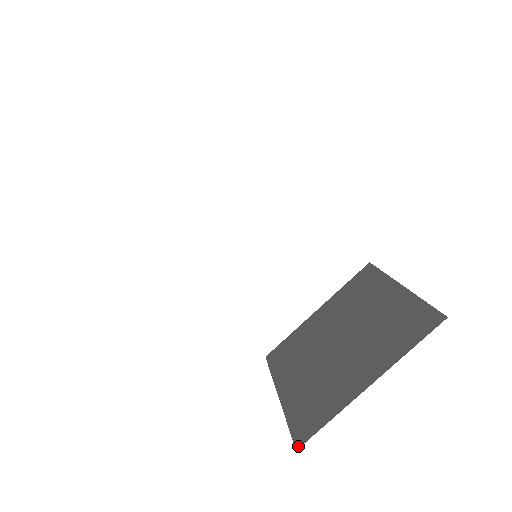
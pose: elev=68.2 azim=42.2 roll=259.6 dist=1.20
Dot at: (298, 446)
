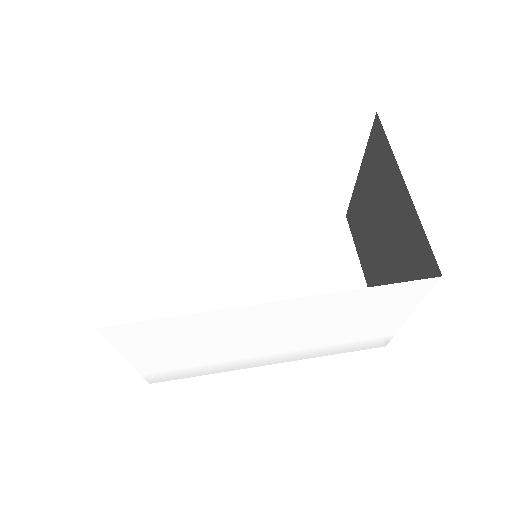
Dot at: (439, 274)
